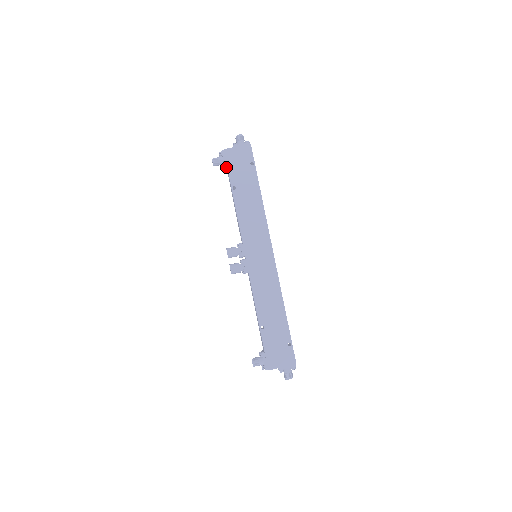
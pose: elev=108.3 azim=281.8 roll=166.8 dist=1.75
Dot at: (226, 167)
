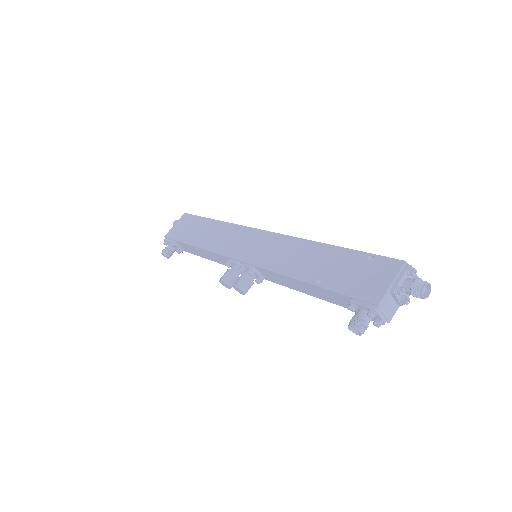
Dot at: (176, 243)
